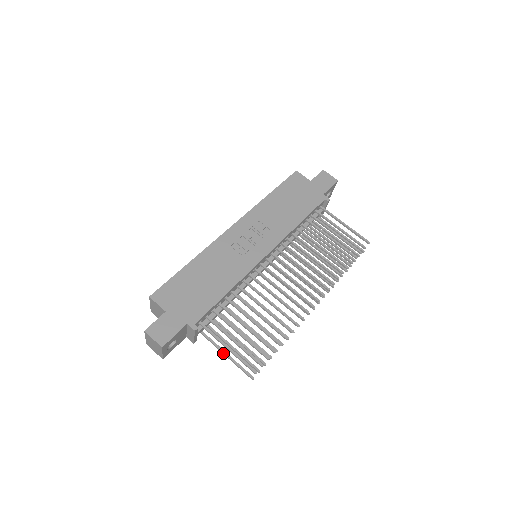
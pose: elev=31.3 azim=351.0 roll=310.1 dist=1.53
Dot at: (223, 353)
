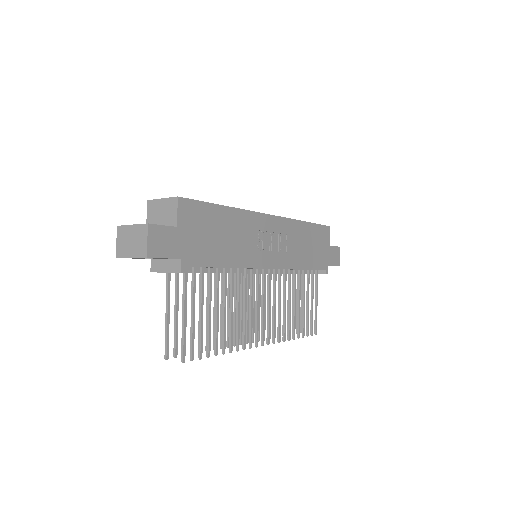
Dot at: (167, 310)
